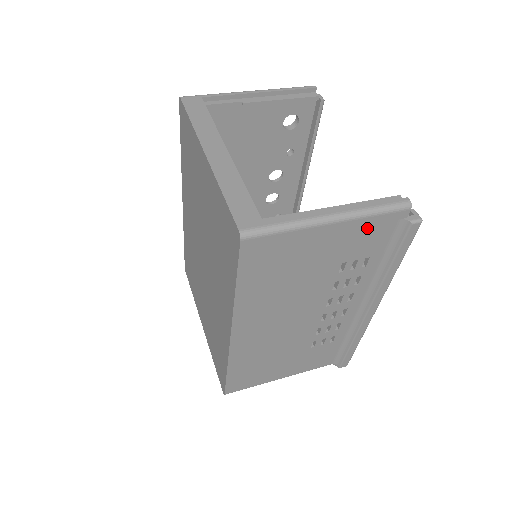
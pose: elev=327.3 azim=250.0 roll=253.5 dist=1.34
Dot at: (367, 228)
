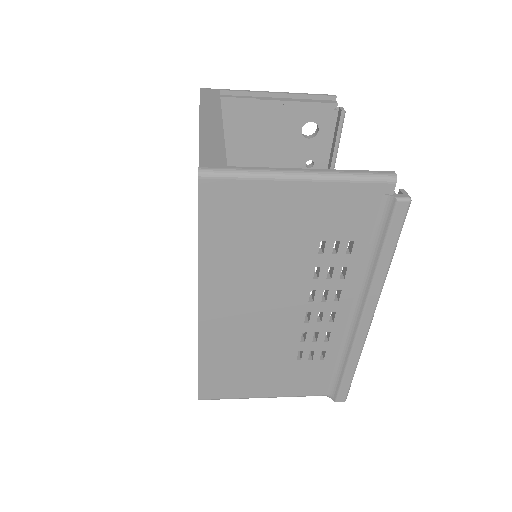
Dot at: (345, 197)
